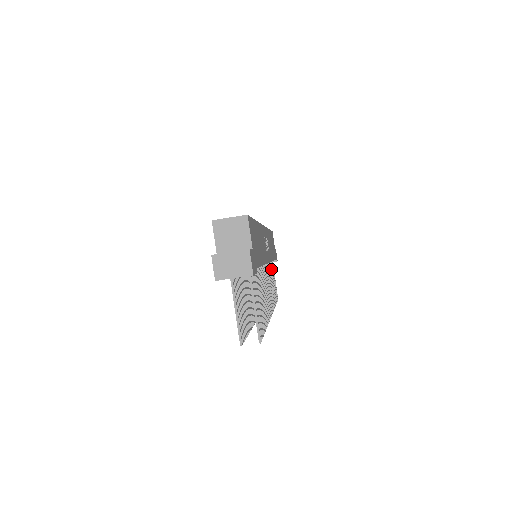
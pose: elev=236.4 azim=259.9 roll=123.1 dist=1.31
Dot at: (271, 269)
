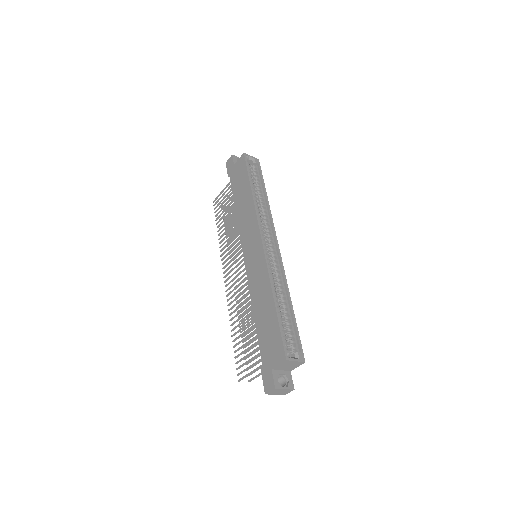
Dot at: occluded
